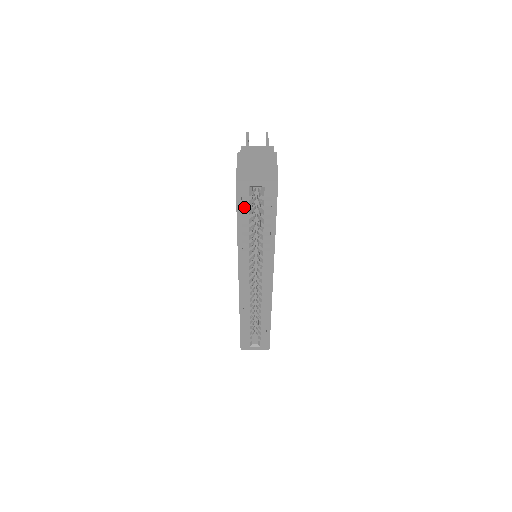
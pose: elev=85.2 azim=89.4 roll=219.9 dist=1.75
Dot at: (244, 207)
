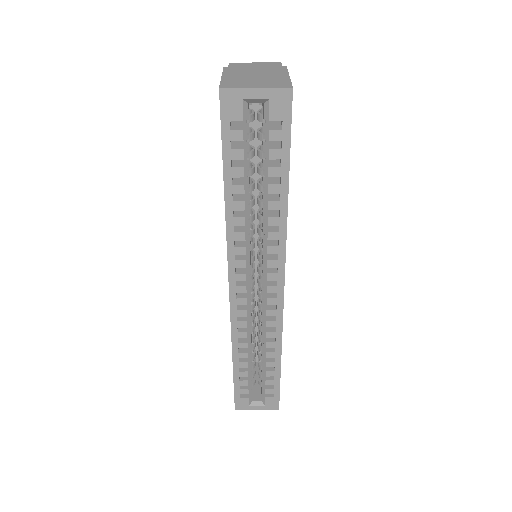
Dot at: (235, 146)
